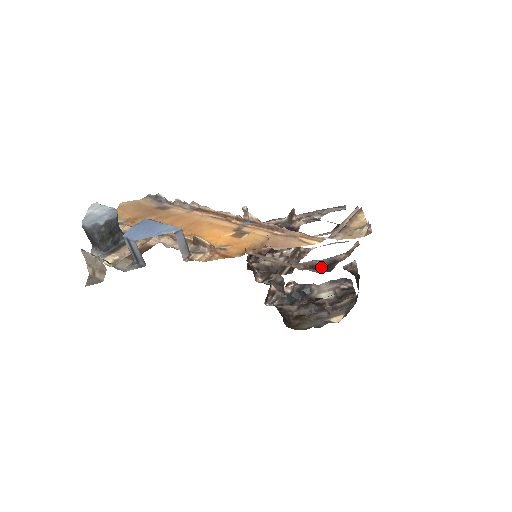
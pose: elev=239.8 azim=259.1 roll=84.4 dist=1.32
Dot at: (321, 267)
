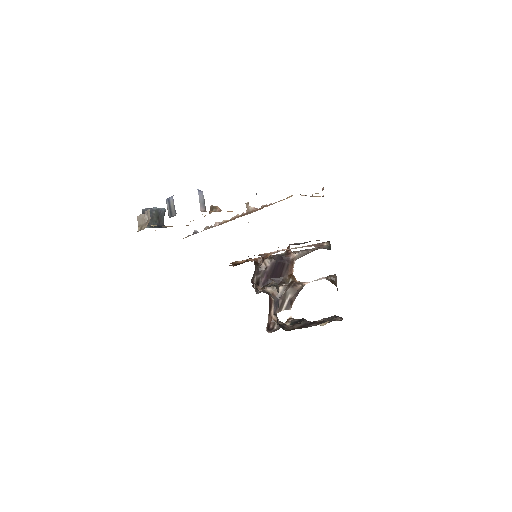
Dot at: (299, 244)
